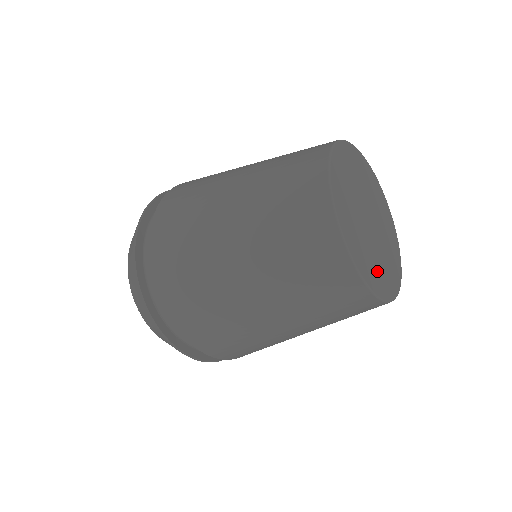
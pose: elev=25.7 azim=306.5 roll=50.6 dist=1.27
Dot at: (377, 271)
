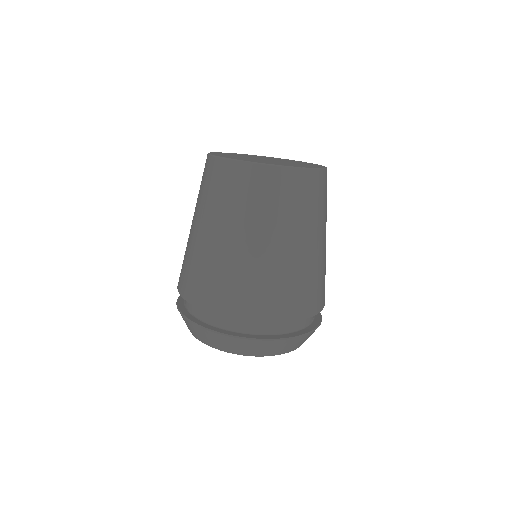
Dot at: occluded
